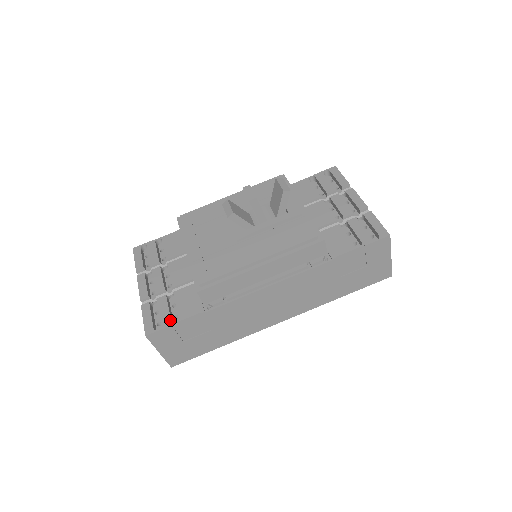
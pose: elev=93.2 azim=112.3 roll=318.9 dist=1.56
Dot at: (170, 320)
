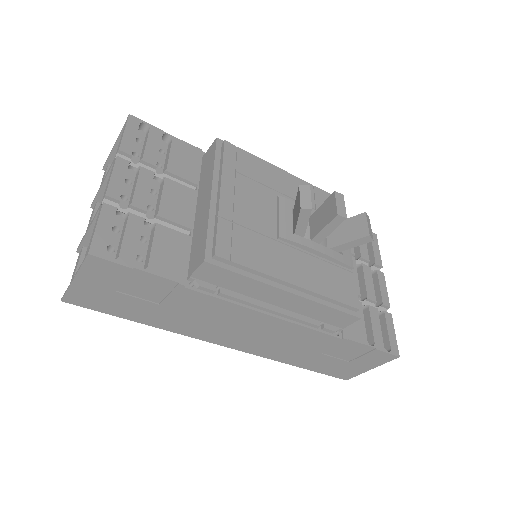
Dot at: (135, 260)
